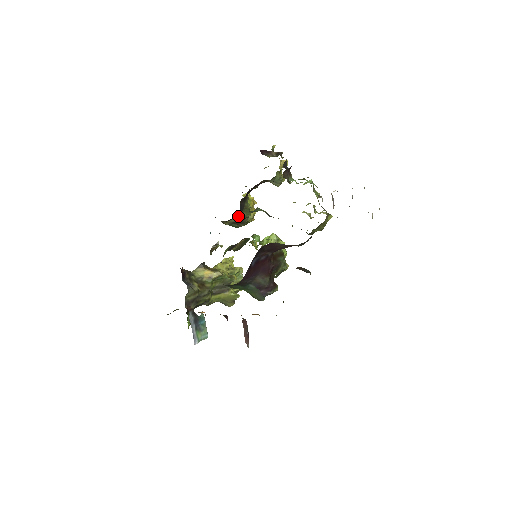
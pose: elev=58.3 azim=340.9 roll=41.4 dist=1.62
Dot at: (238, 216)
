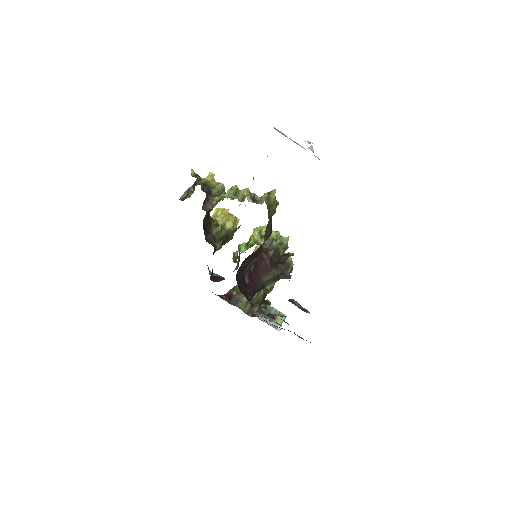
Dot at: (219, 241)
